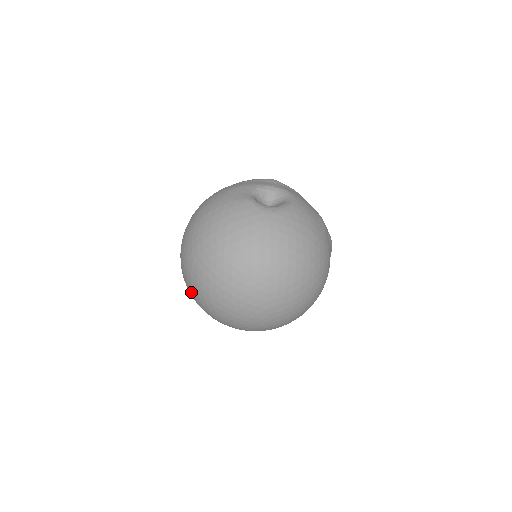
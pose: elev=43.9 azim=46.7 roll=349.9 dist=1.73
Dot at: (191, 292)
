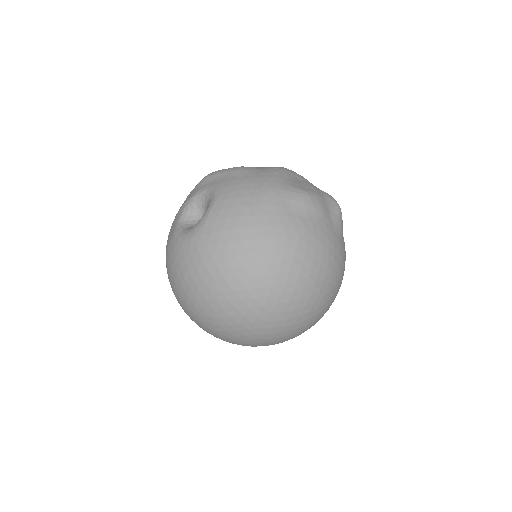
Dot at: occluded
